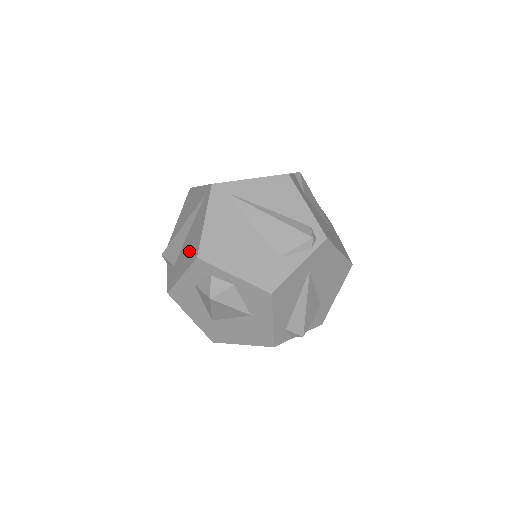
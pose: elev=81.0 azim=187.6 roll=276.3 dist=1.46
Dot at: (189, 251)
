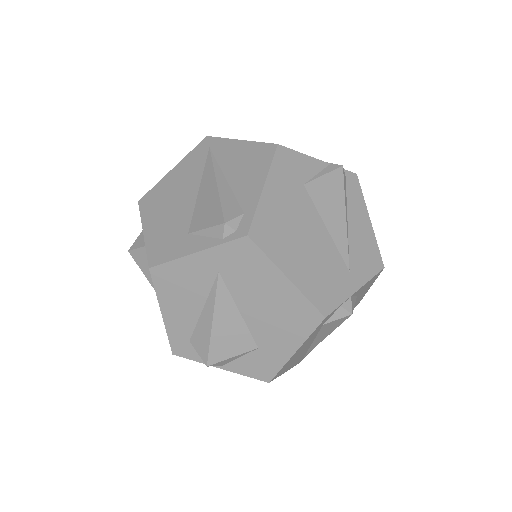
Dot at: occluded
